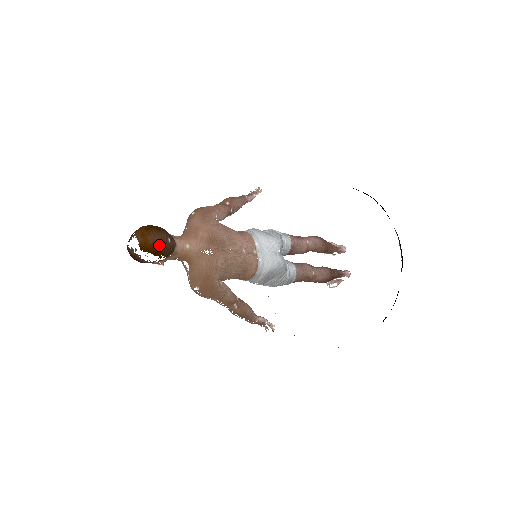
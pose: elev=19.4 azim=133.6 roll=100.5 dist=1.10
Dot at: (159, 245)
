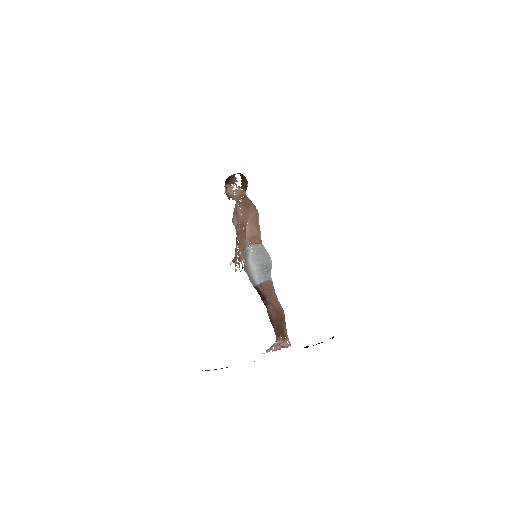
Dot at: (245, 178)
